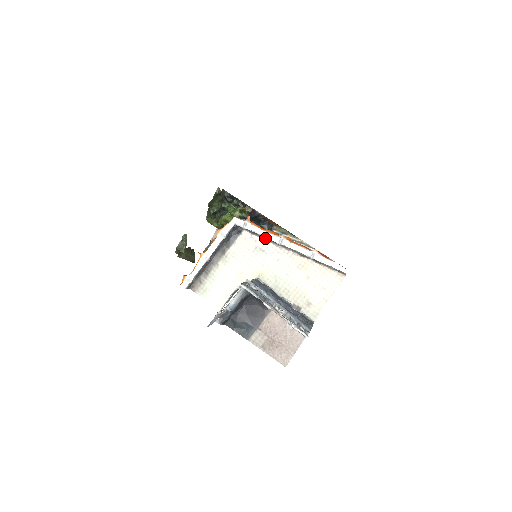
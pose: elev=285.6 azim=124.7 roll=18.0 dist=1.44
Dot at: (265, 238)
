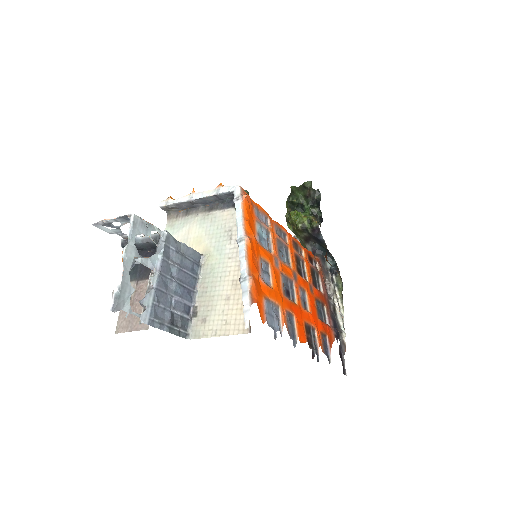
Dot at: occluded
